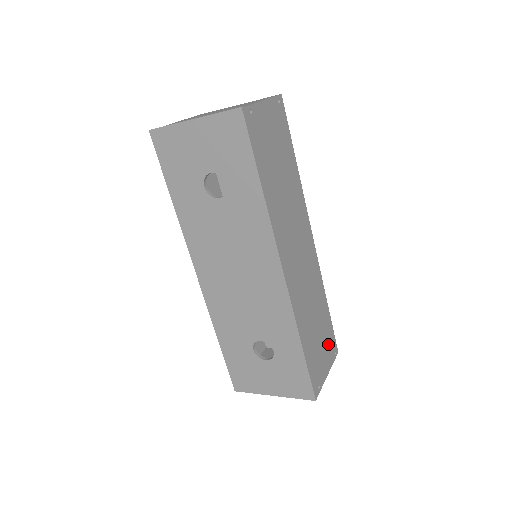
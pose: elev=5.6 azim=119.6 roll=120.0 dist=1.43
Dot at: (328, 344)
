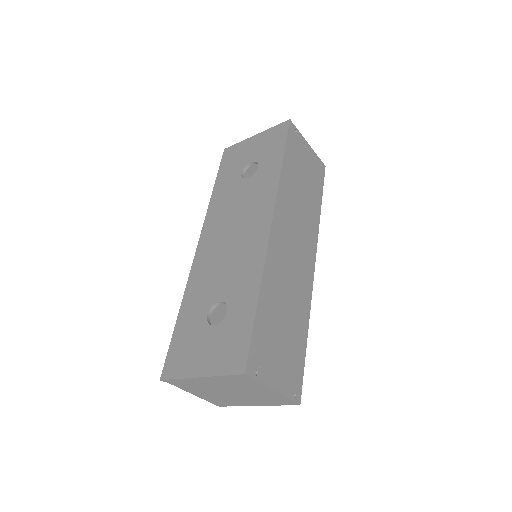
Dot at: (290, 367)
